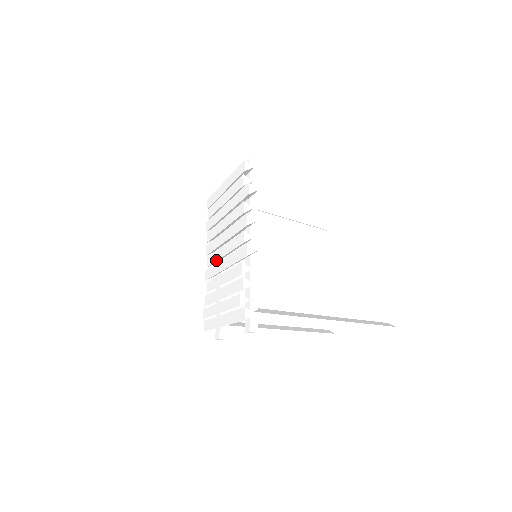
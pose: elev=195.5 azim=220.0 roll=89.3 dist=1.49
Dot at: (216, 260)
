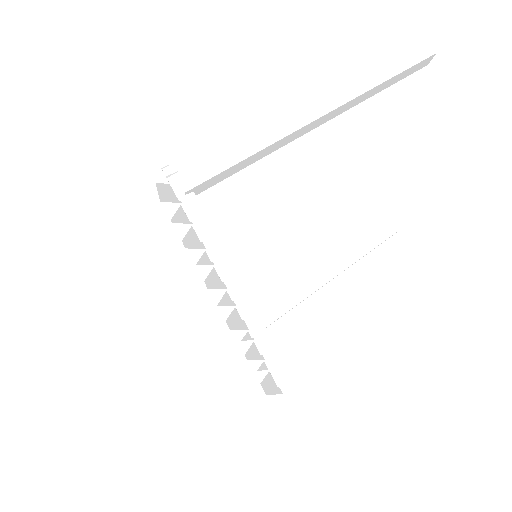
Dot at: occluded
